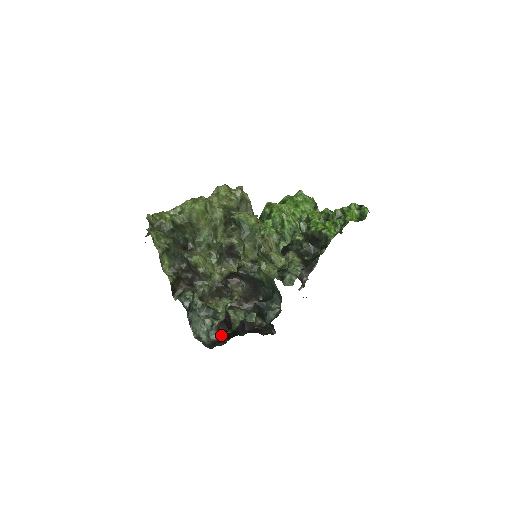
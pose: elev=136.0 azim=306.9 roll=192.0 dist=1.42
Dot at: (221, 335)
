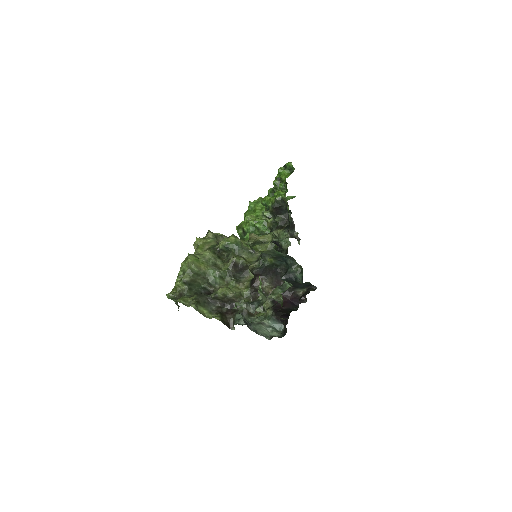
Dot at: (283, 320)
